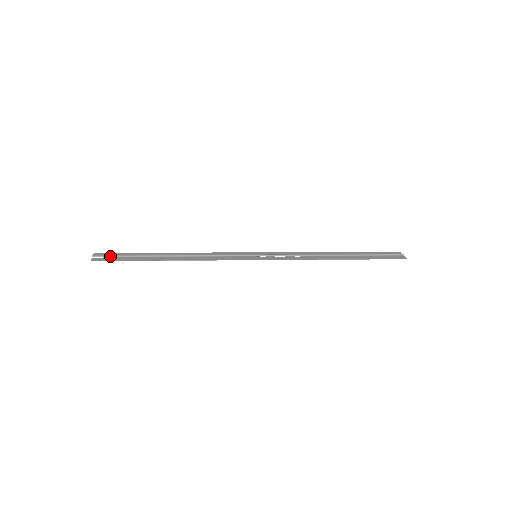
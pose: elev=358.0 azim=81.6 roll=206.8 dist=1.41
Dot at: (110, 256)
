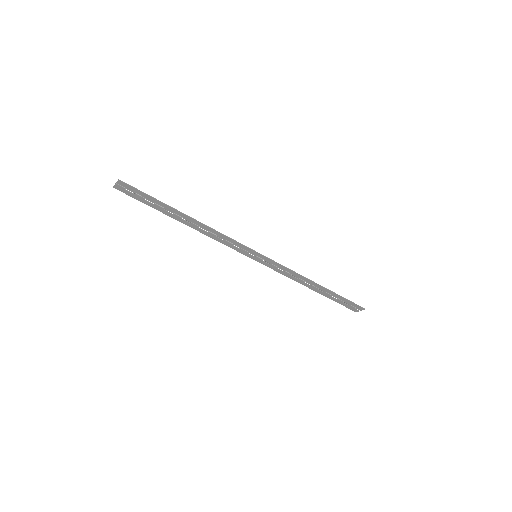
Dot at: (133, 191)
